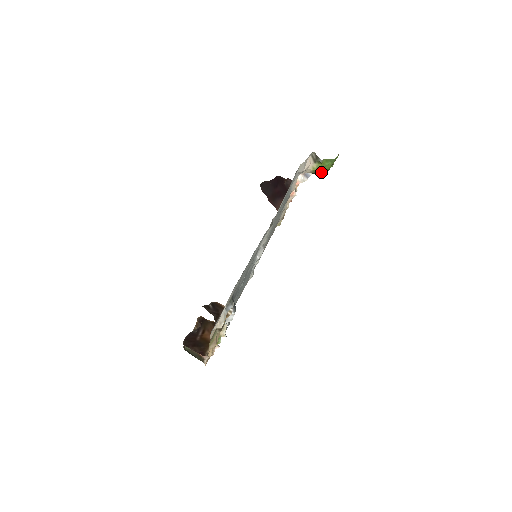
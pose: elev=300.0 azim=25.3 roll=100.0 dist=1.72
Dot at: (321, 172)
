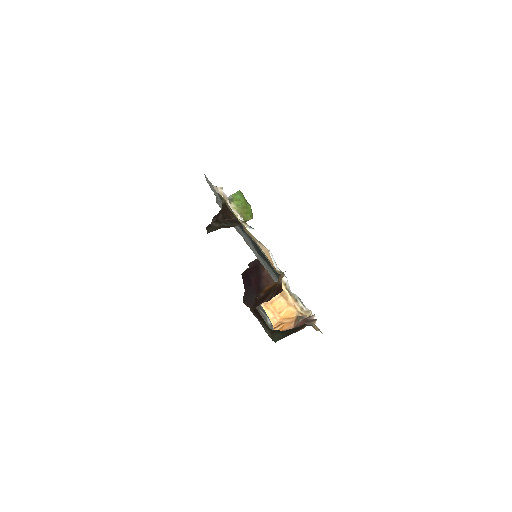
Dot at: (246, 212)
